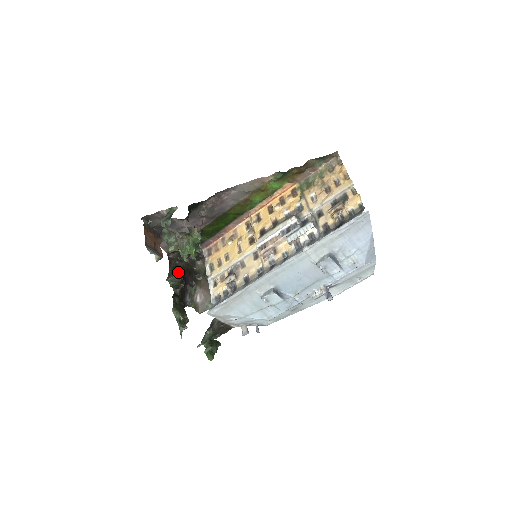
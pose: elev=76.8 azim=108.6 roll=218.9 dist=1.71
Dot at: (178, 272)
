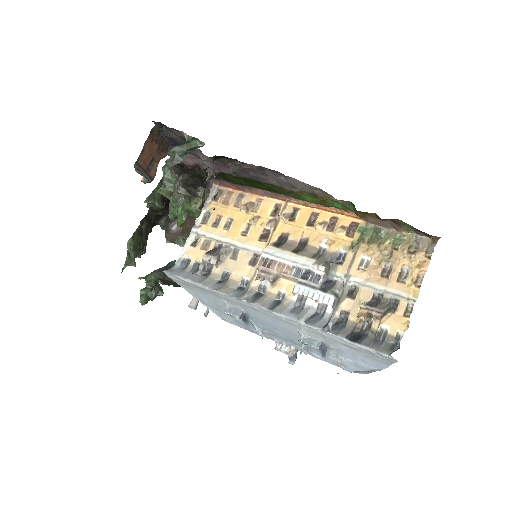
Dot at: occluded
